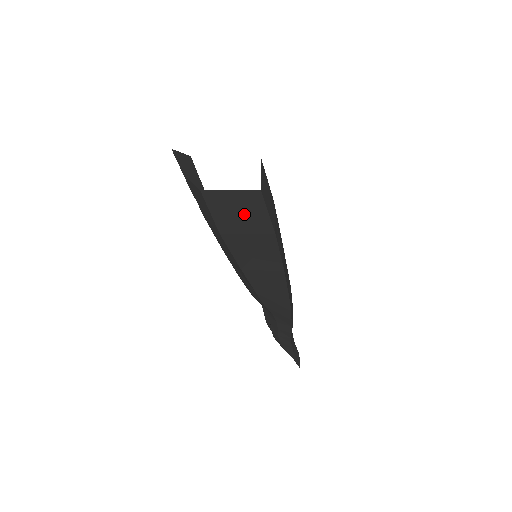
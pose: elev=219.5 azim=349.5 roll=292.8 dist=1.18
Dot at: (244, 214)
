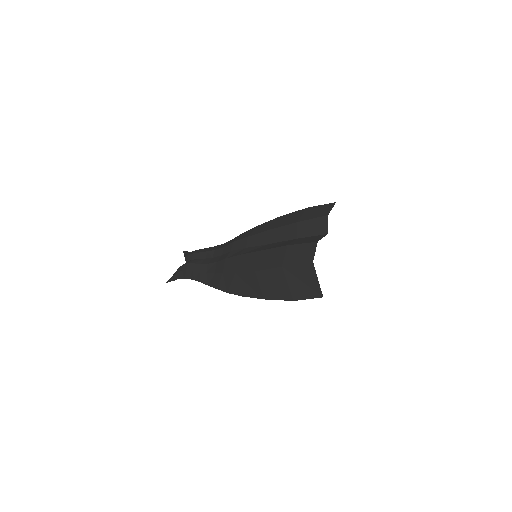
Dot at: (303, 284)
